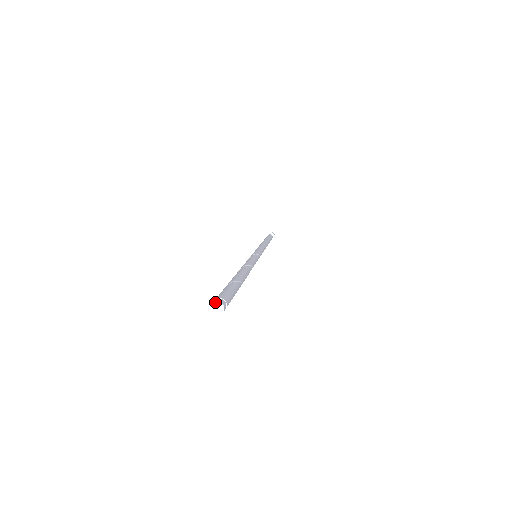
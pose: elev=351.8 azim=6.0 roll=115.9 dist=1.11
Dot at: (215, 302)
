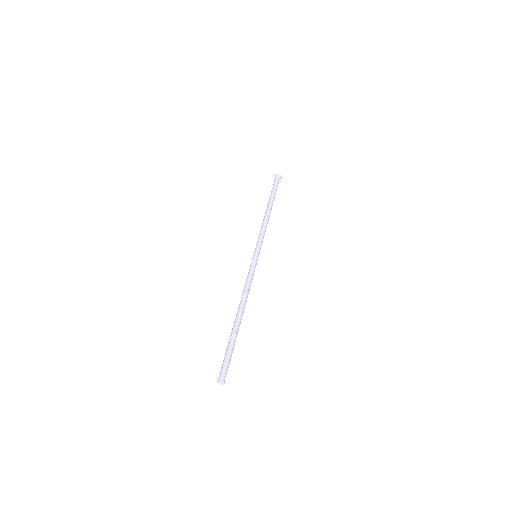
Dot at: (217, 382)
